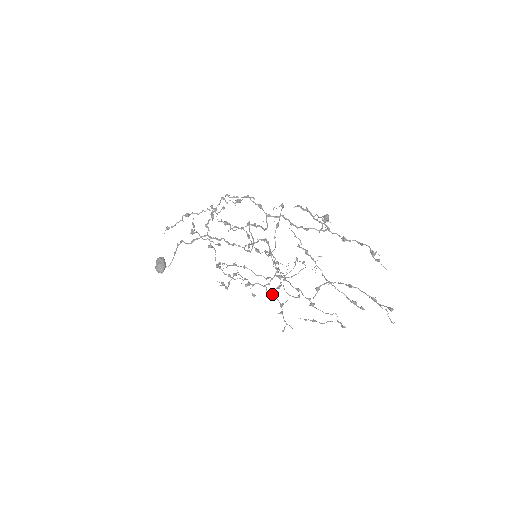
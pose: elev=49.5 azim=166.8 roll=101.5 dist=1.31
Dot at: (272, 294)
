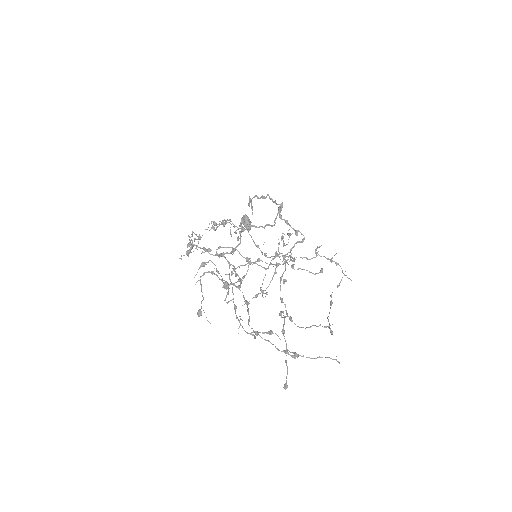
Dot at: (316, 253)
